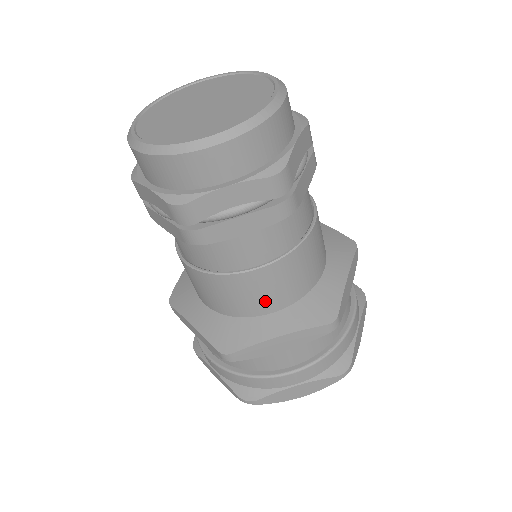
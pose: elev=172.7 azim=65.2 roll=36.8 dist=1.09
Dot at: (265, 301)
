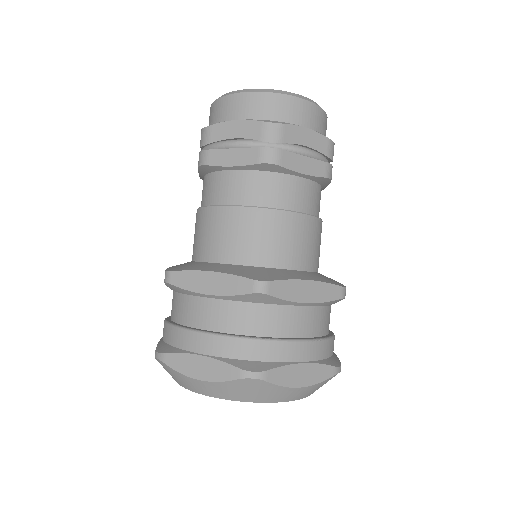
Dot at: (223, 246)
